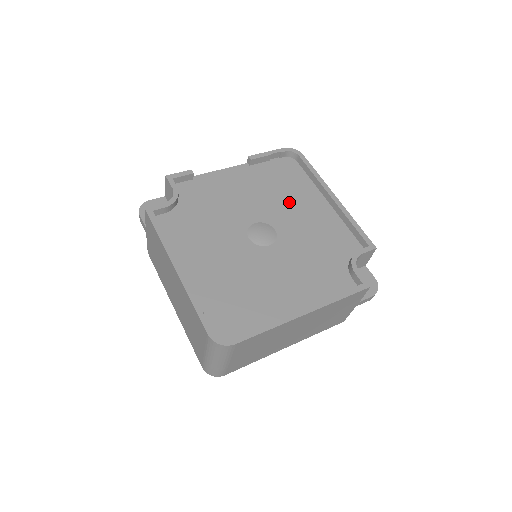
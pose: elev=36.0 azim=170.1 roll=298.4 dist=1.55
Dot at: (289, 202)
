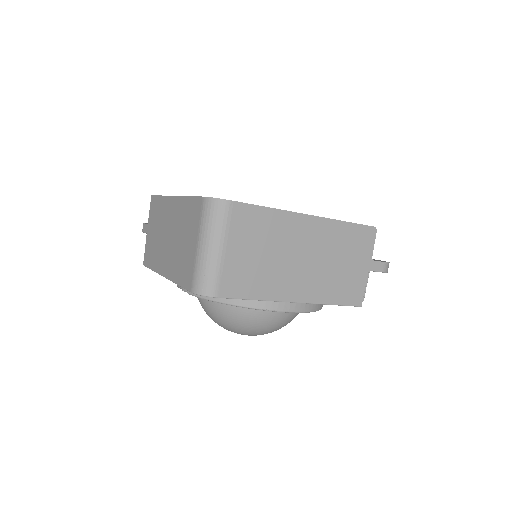
Dot at: occluded
